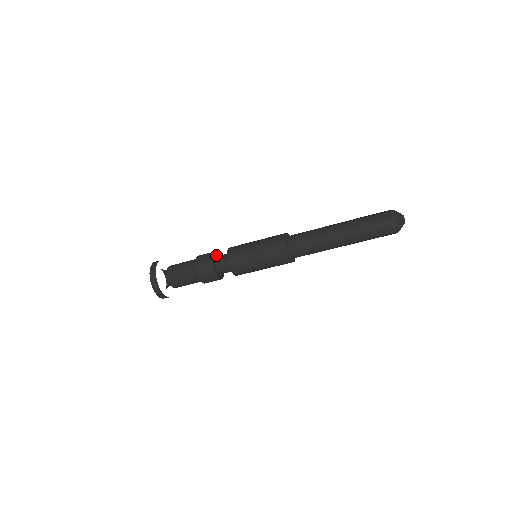
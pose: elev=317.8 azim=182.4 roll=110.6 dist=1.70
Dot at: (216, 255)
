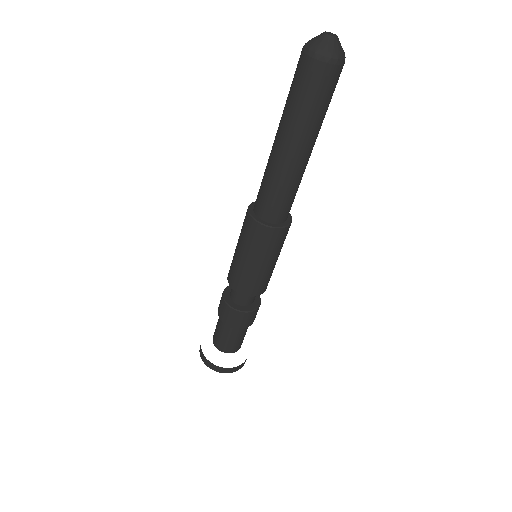
Dot at: occluded
